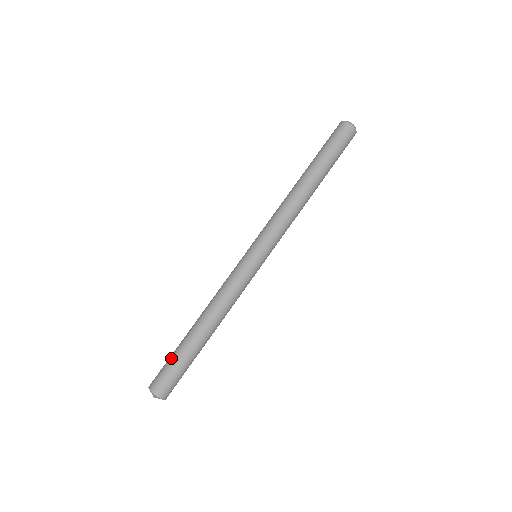
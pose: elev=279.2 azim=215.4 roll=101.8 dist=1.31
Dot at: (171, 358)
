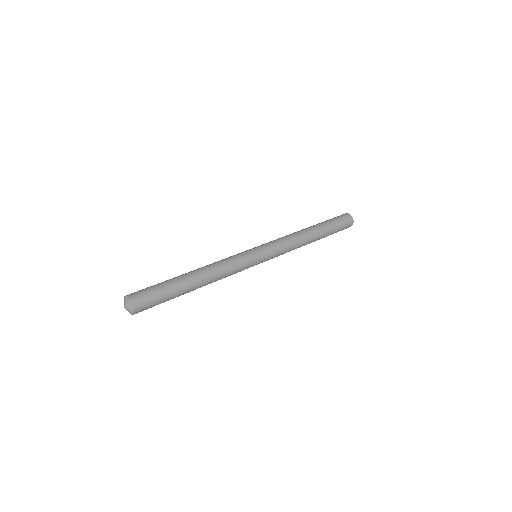
Dot at: (158, 284)
